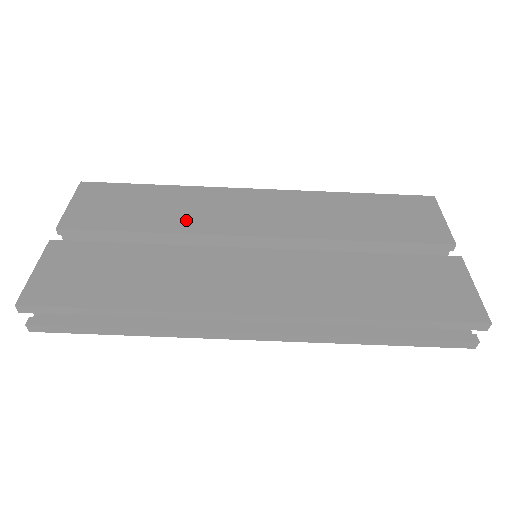
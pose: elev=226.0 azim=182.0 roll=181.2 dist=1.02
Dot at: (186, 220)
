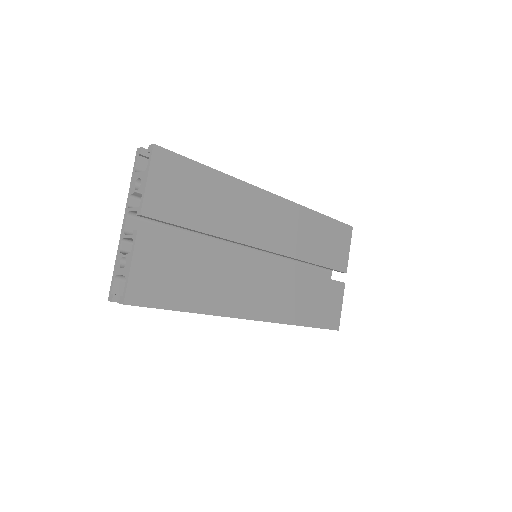
Dot at: (230, 224)
